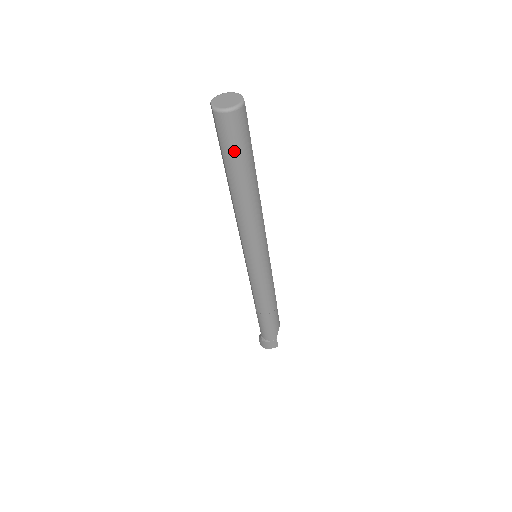
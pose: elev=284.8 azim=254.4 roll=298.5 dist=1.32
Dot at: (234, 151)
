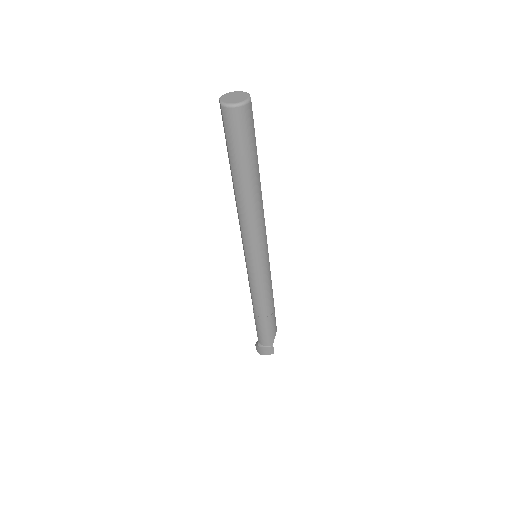
Dot at: (239, 146)
